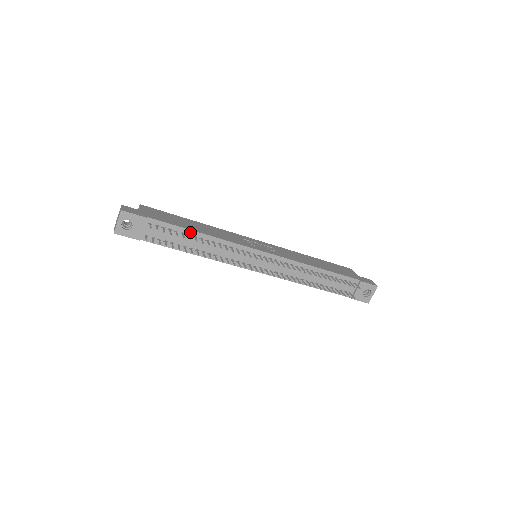
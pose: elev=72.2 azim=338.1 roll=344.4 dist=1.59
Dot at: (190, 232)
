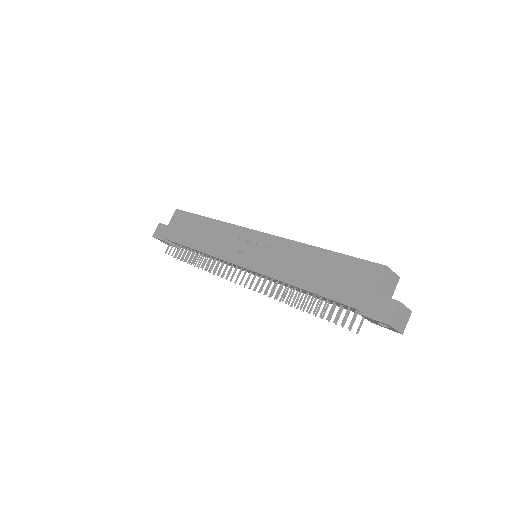
Dot at: (190, 248)
